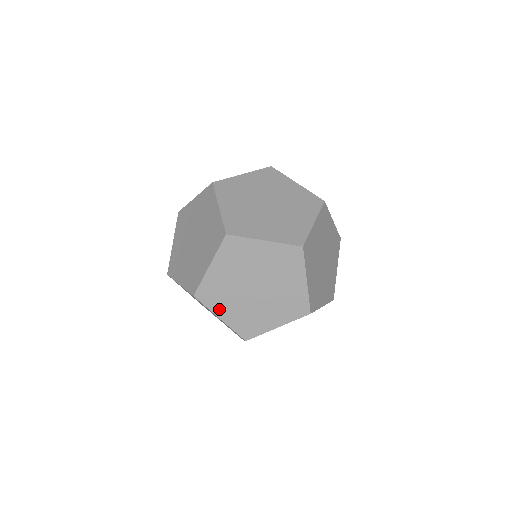
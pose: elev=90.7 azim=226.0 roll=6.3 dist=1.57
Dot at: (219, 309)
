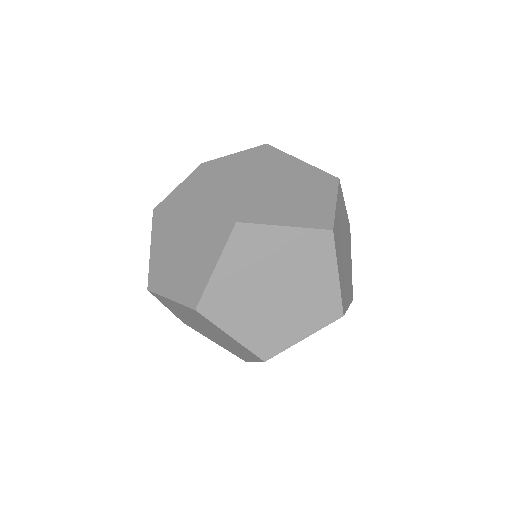
Dot at: (229, 324)
